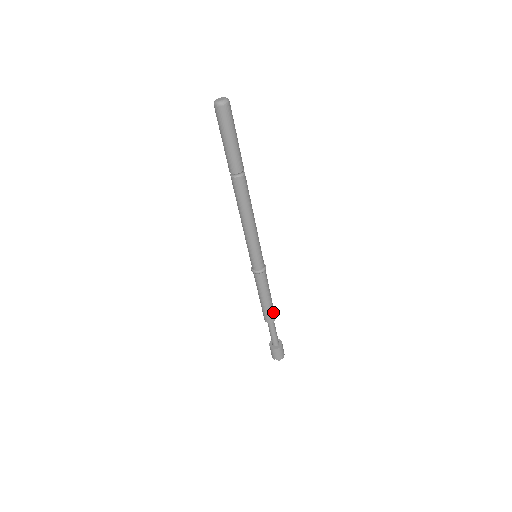
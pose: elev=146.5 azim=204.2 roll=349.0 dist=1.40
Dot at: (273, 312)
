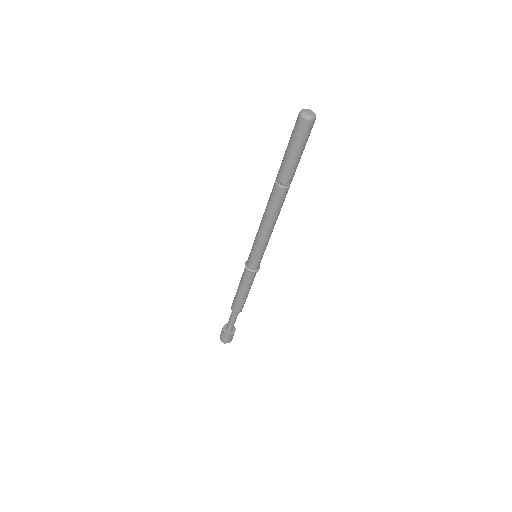
Dot at: occluded
